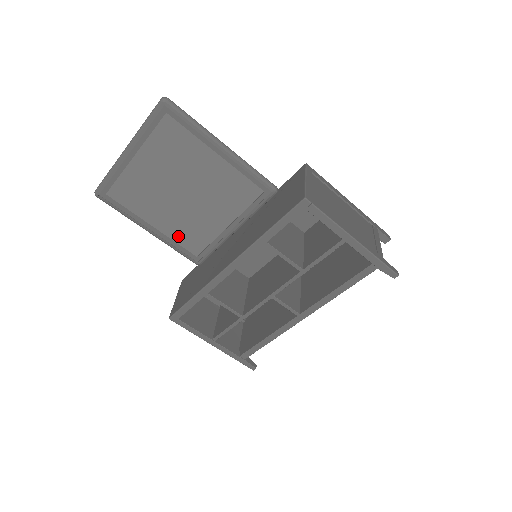
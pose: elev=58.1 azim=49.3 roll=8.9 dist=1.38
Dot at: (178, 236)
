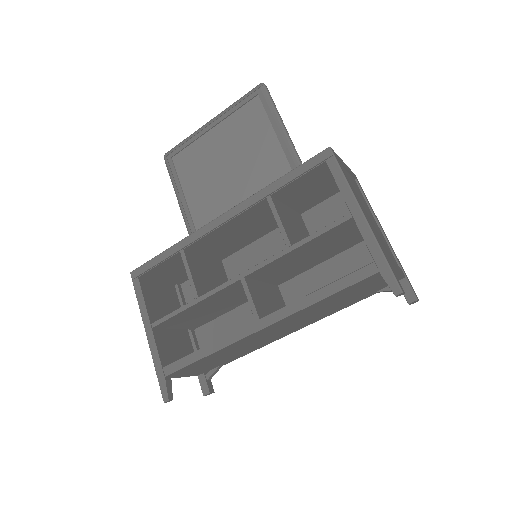
Dot at: (200, 219)
